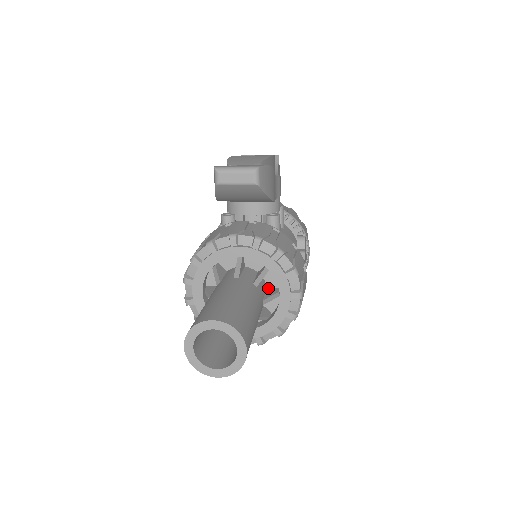
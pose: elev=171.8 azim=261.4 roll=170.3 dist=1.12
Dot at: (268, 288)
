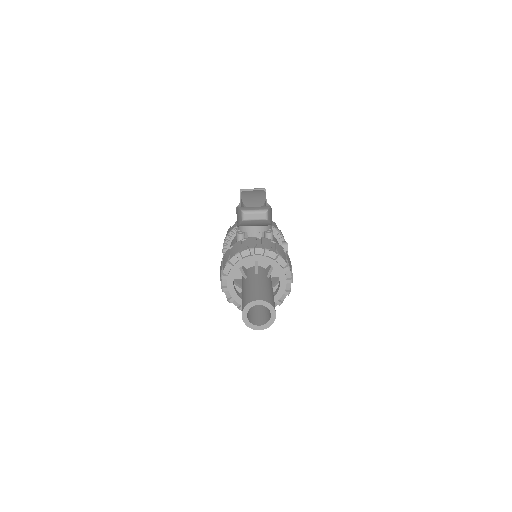
Dot at: (272, 278)
